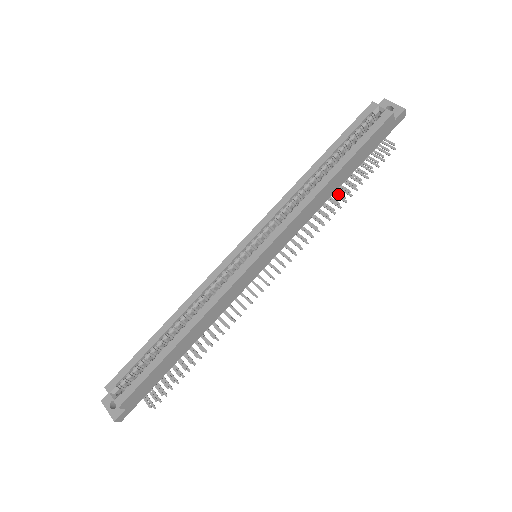
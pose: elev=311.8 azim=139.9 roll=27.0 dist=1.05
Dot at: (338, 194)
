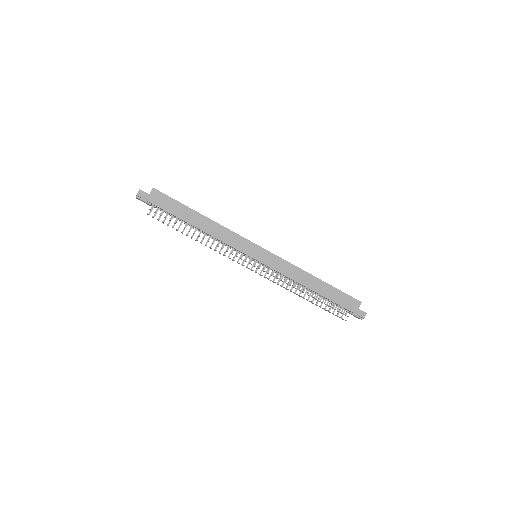
Dot at: (308, 295)
